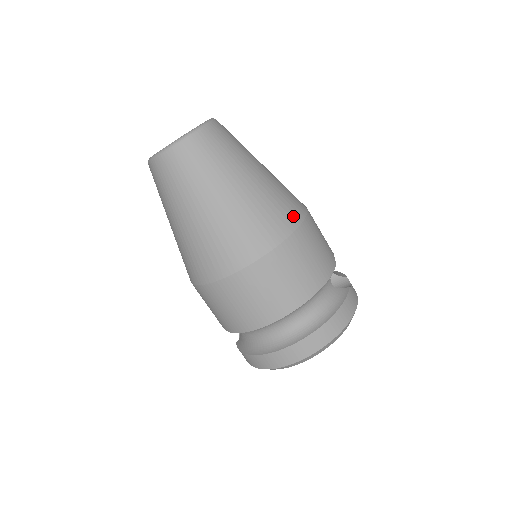
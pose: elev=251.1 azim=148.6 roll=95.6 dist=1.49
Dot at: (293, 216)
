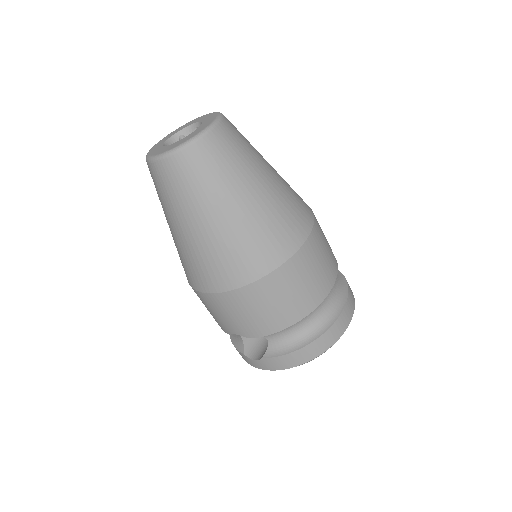
Dot at: occluded
